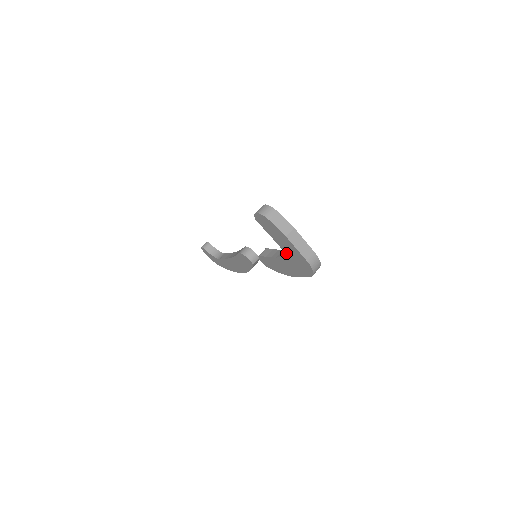
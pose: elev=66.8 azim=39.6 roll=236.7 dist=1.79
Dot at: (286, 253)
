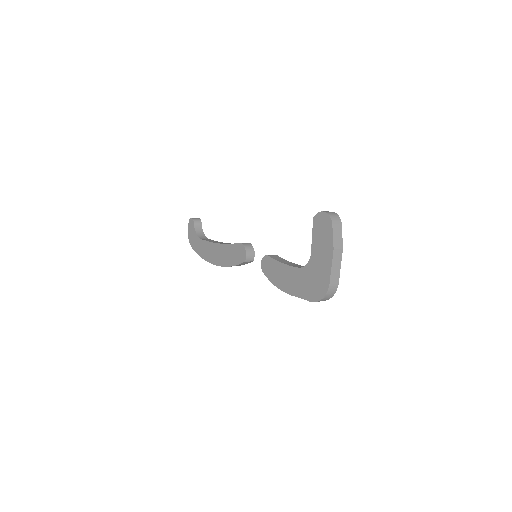
Dot at: (310, 266)
